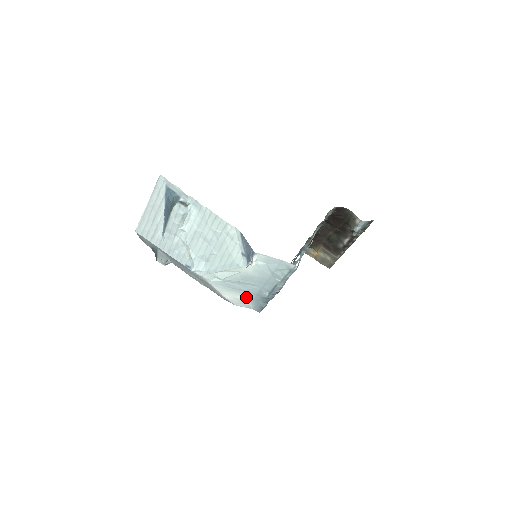
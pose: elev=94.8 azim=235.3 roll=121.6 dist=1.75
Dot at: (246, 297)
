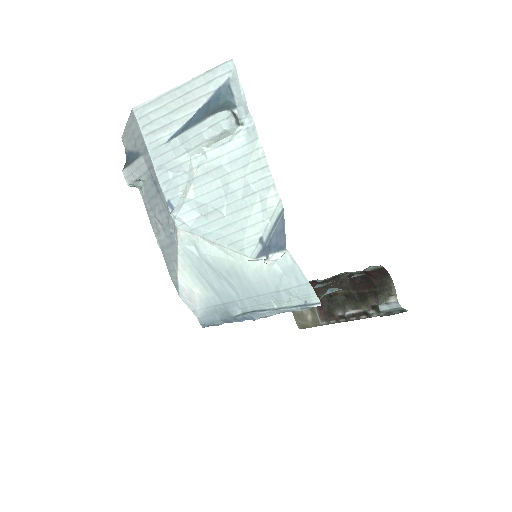
Dot at: (206, 297)
